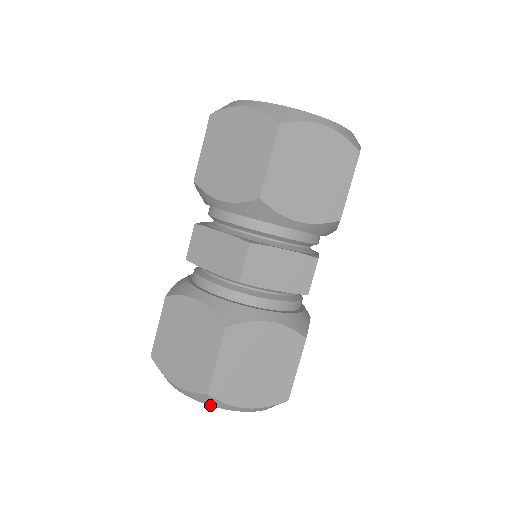
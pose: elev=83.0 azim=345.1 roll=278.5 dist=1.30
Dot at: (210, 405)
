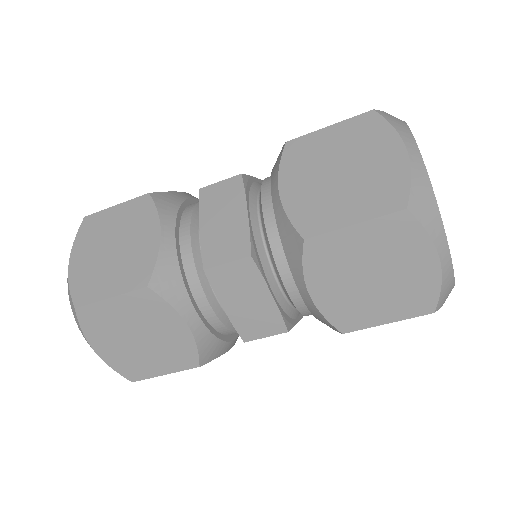
Dot at: (73, 312)
